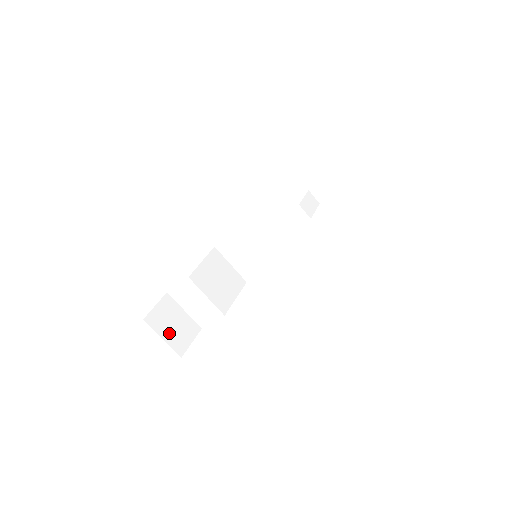
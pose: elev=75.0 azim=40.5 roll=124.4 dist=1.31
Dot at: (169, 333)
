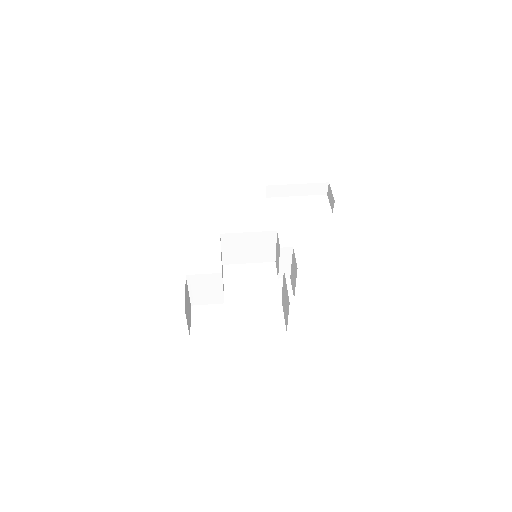
Dot at: (188, 317)
